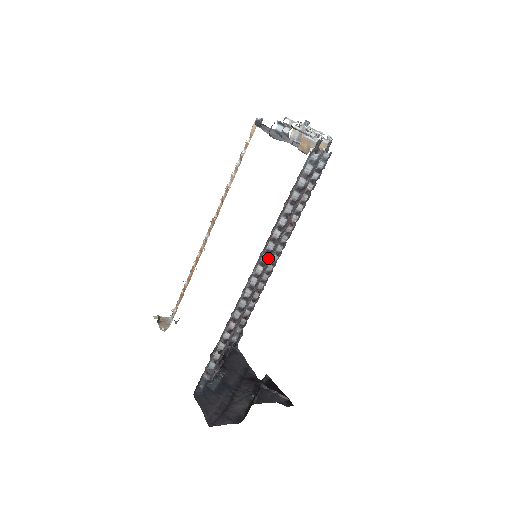
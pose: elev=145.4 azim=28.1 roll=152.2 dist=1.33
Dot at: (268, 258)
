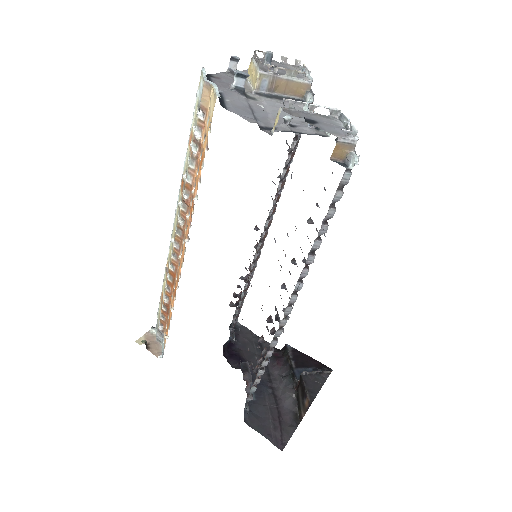
Dot at: (302, 284)
